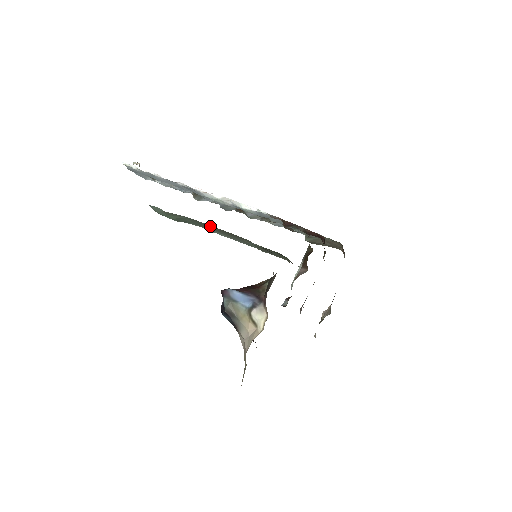
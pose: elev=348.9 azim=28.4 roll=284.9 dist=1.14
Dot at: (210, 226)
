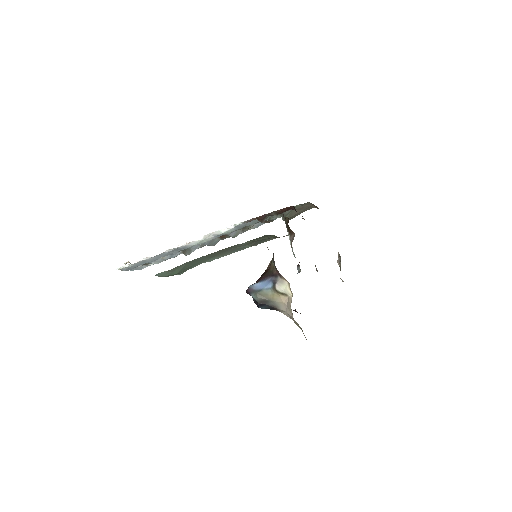
Dot at: (206, 256)
